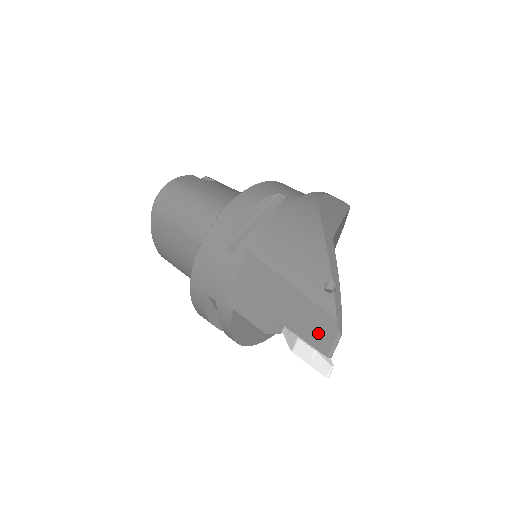
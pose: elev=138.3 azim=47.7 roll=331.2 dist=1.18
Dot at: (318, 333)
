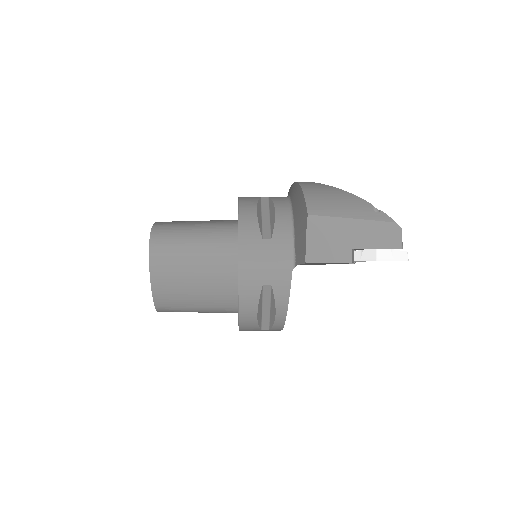
Dot at: (388, 238)
